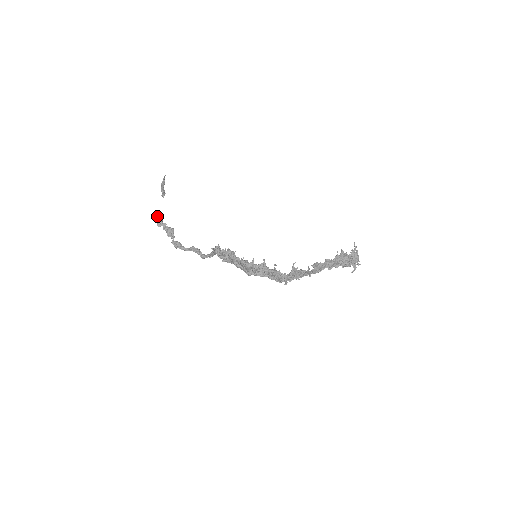
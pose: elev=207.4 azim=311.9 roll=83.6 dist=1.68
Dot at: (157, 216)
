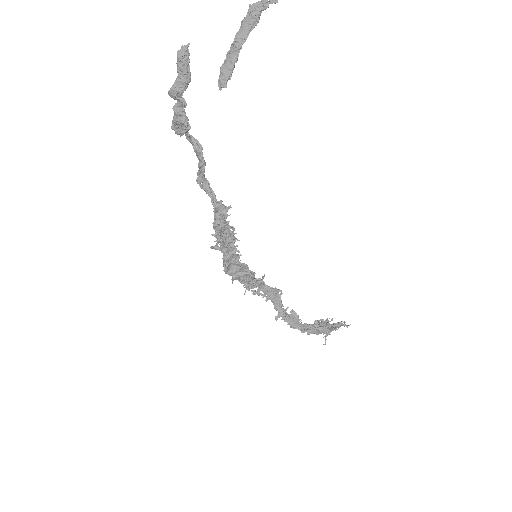
Dot at: (184, 68)
